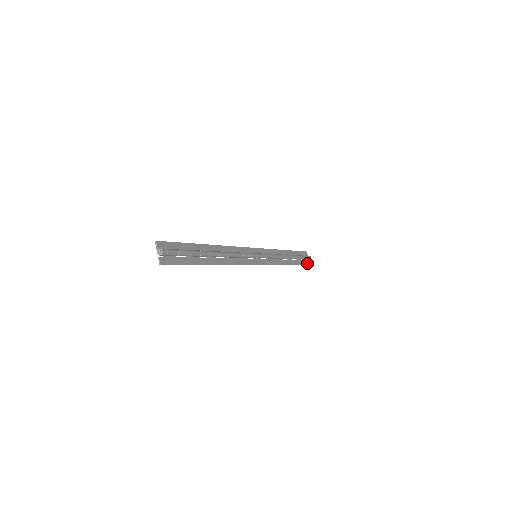
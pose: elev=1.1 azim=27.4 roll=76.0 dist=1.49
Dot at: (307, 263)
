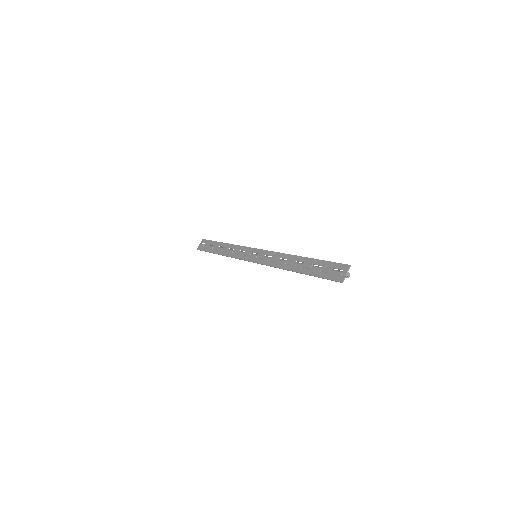
Dot at: (200, 249)
